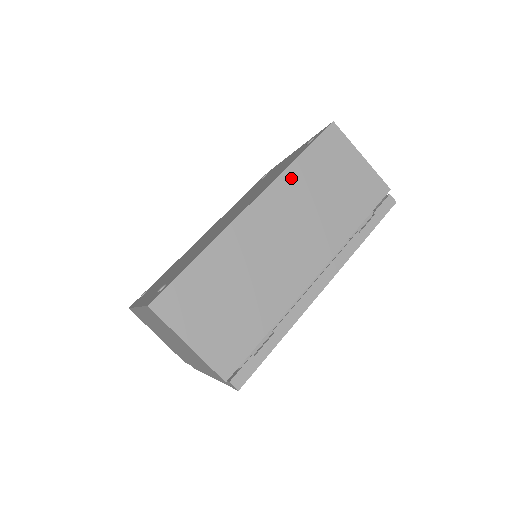
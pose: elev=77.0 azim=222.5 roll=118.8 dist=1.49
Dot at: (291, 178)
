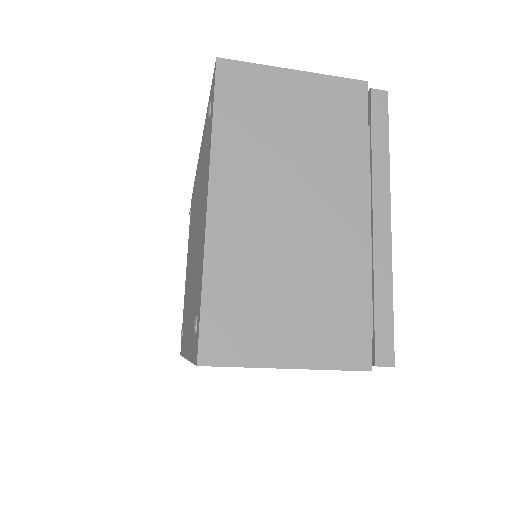
Dot at: occluded
